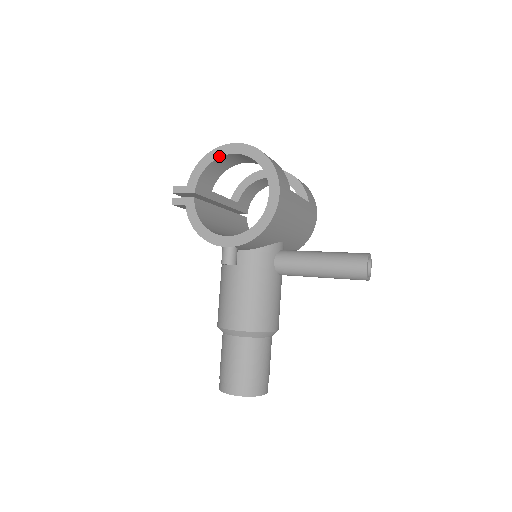
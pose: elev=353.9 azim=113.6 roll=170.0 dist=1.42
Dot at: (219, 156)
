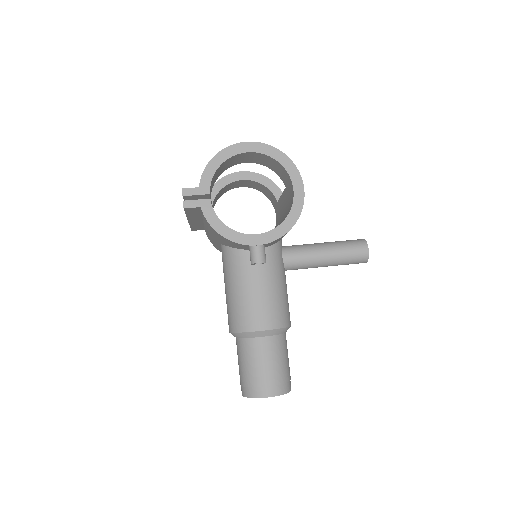
Dot at: (232, 155)
